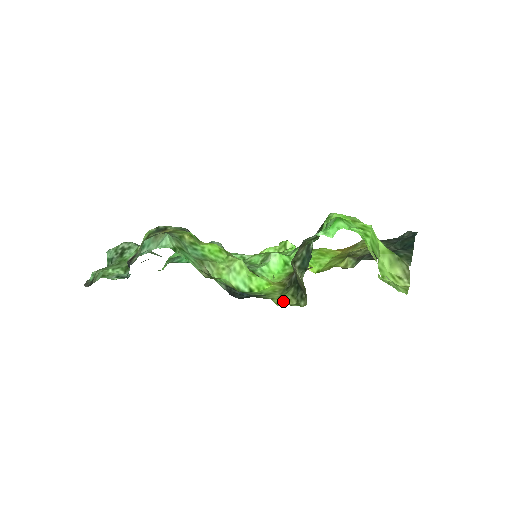
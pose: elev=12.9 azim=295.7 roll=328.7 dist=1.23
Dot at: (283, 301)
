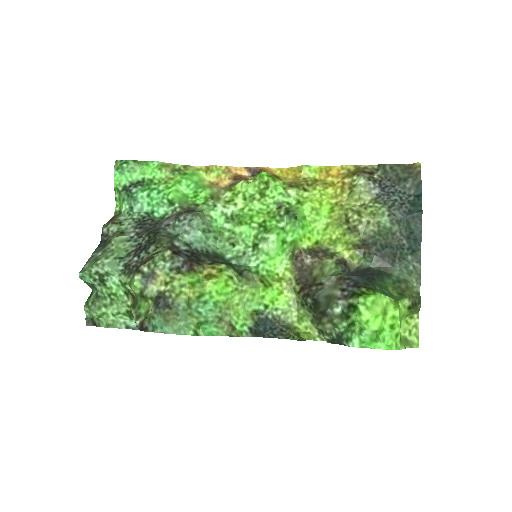
Dot at: (304, 328)
